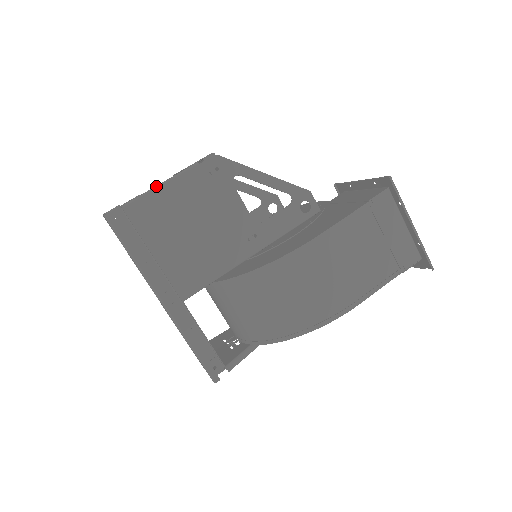
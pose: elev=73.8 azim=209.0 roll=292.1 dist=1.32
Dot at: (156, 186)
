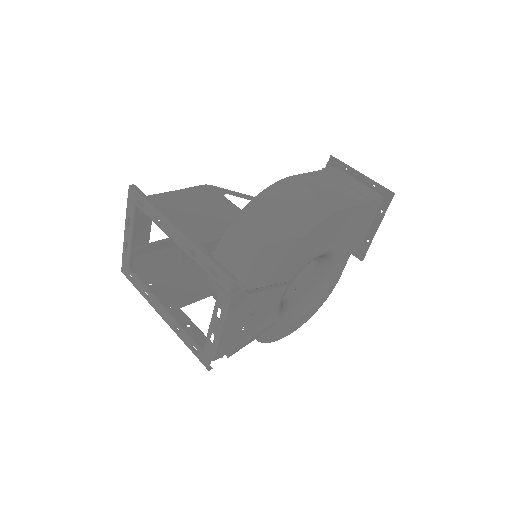
Dot at: (167, 192)
